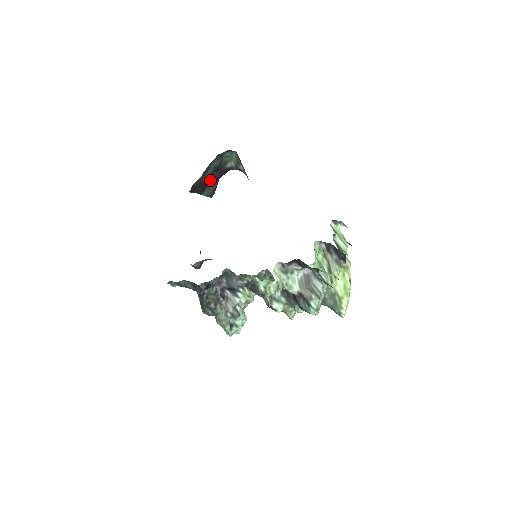
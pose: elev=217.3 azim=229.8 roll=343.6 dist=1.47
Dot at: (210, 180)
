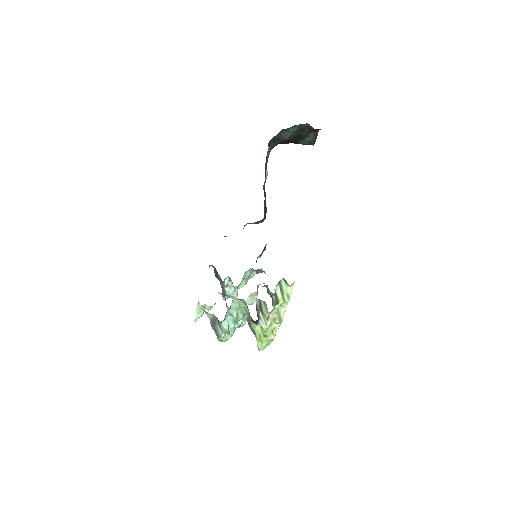
Dot at: (300, 135)
